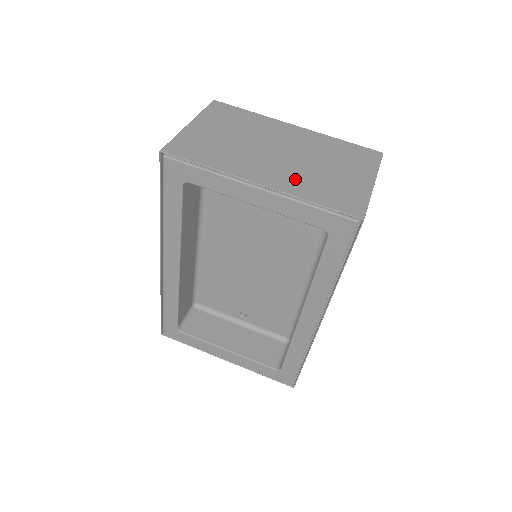
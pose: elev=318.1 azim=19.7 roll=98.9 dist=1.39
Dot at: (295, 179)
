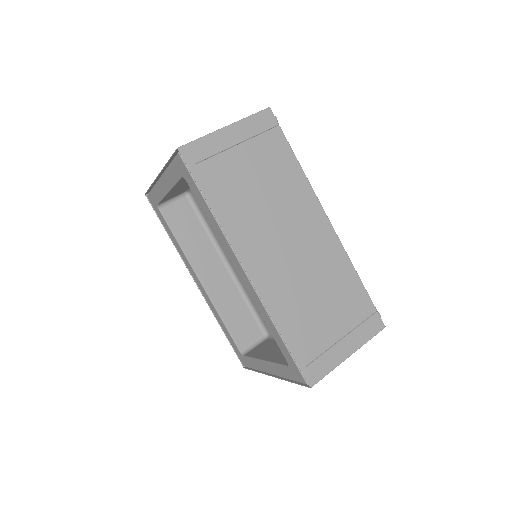
Dot at: occluded
